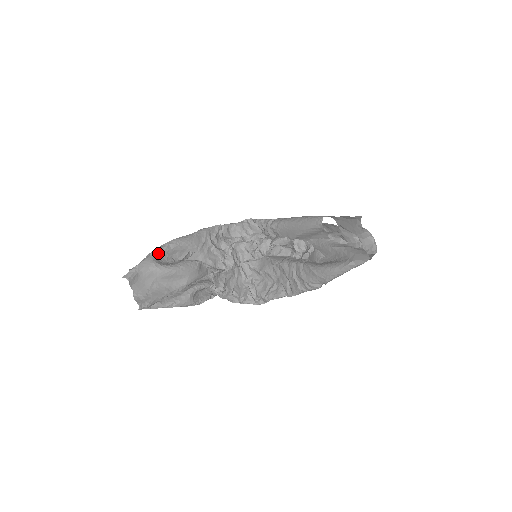
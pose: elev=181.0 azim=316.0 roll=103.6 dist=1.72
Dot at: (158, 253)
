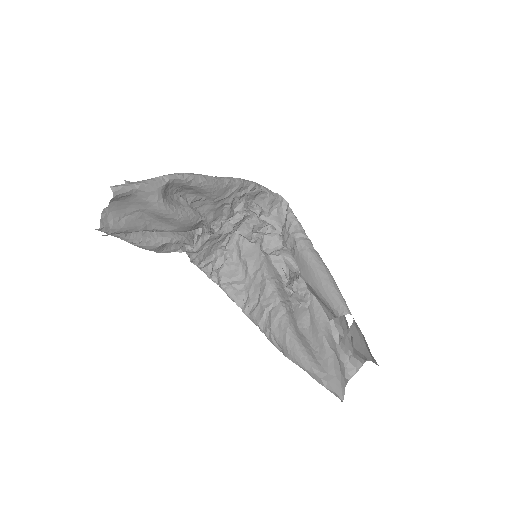
Dot at: (173, 182)
